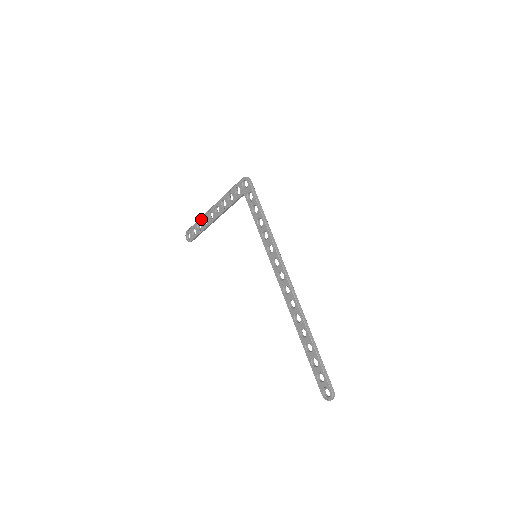
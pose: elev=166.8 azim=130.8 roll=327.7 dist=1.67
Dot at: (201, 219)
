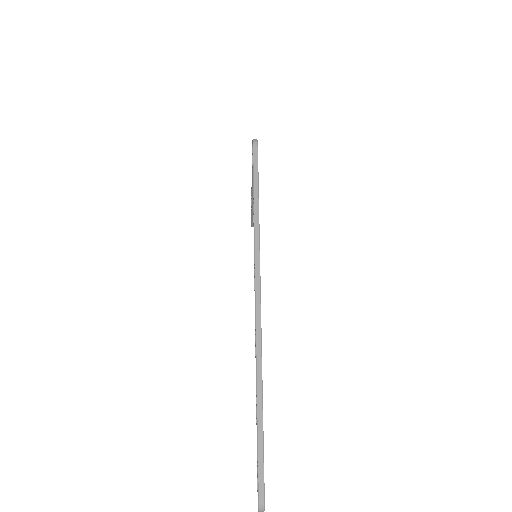
Dot at: (251, 199)
